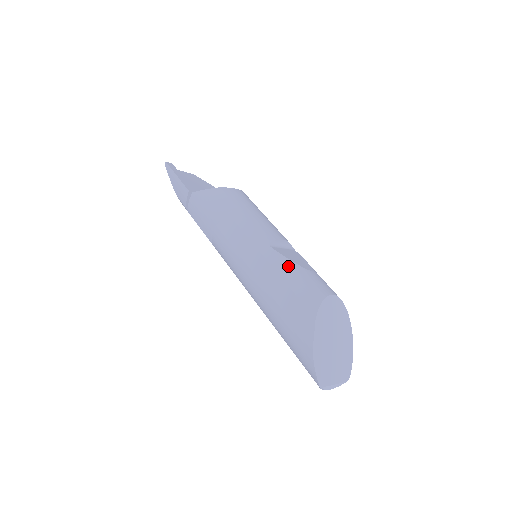
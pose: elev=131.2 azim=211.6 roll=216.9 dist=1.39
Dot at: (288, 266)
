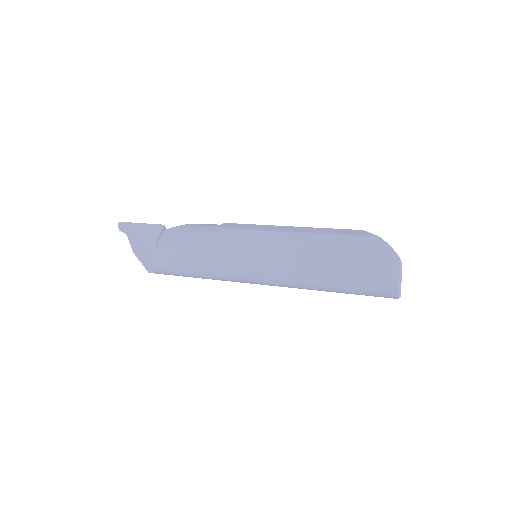
Dot at: occluded
